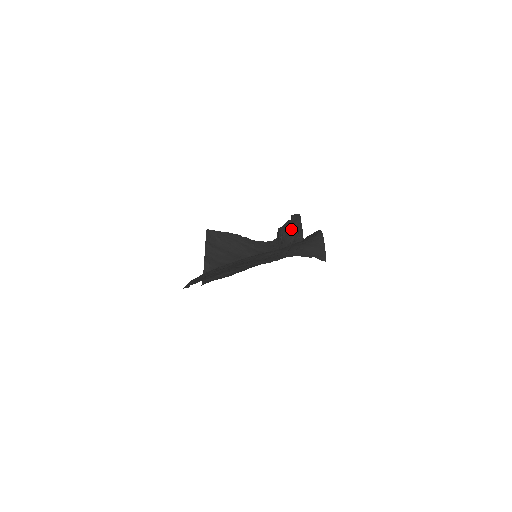
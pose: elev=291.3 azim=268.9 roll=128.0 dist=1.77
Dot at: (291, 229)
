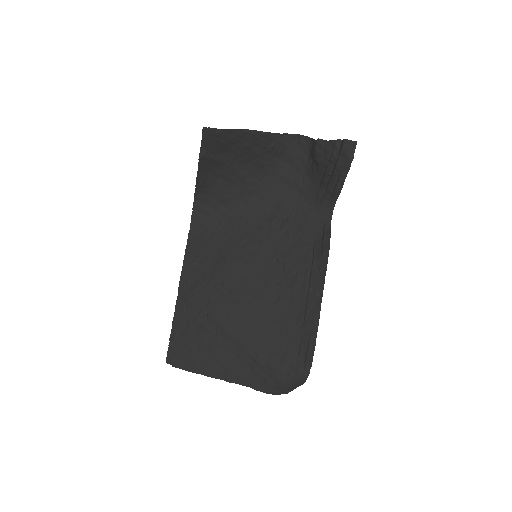
Dot at: (330, 169)
